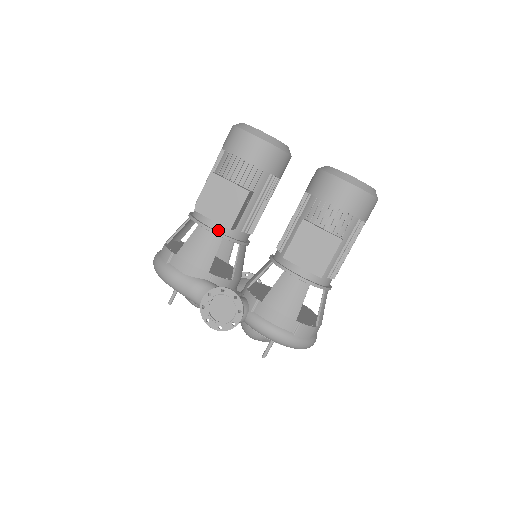
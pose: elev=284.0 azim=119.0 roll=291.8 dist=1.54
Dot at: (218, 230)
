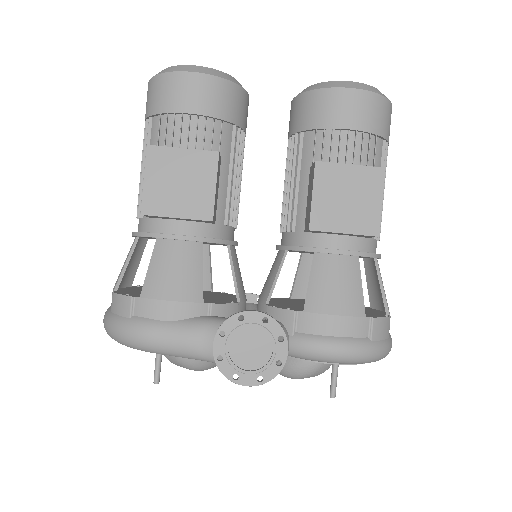
Dot at: (190, 234)
